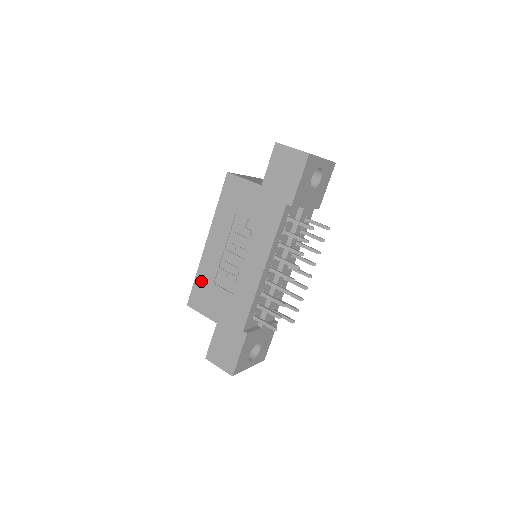
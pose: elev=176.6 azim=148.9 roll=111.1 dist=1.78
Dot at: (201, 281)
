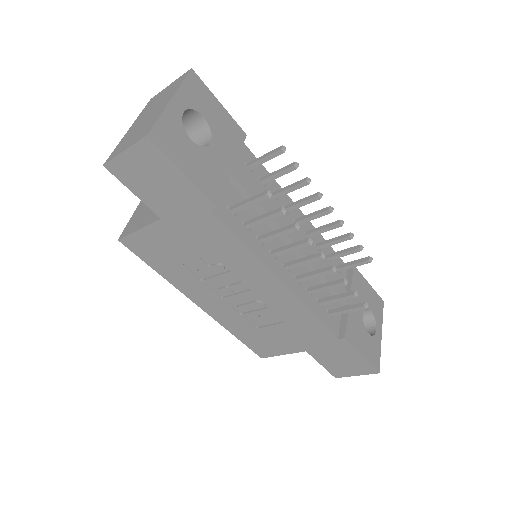
Dot at: (244, 336)
